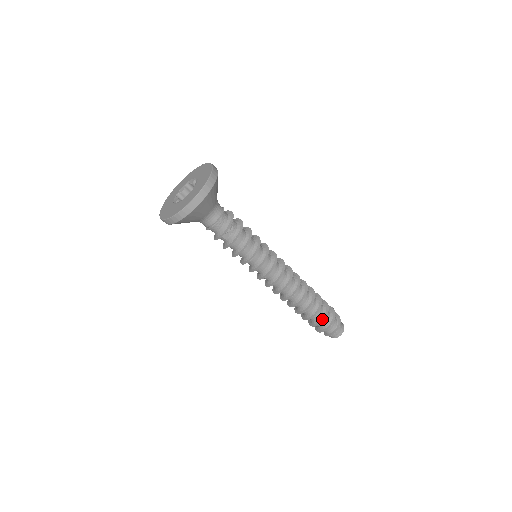
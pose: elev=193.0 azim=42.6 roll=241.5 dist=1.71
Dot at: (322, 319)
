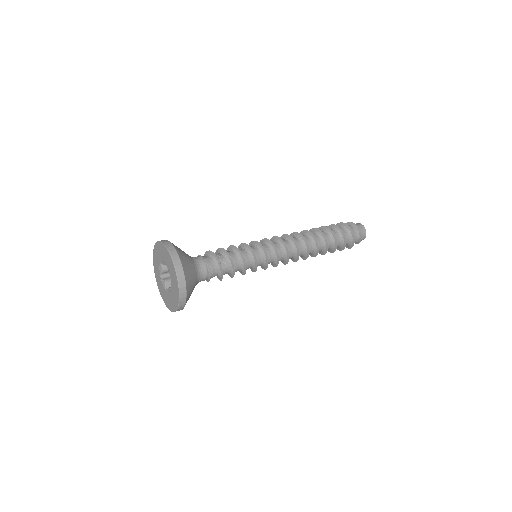
Dot at: (342, 233)
